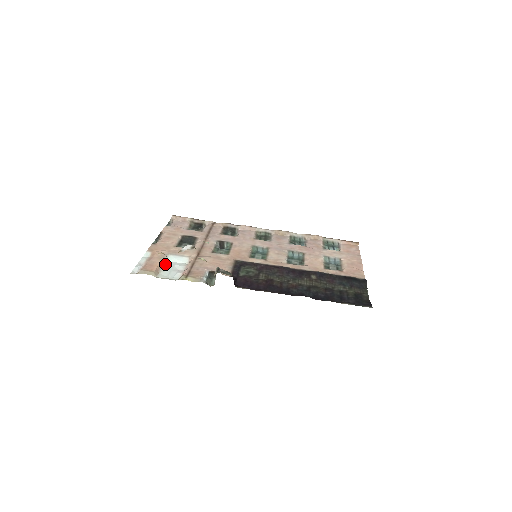
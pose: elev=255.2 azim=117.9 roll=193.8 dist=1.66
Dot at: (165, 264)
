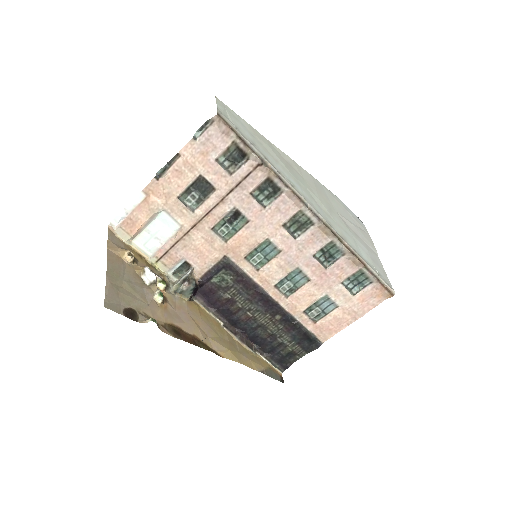
Dot at: (152, 222)
